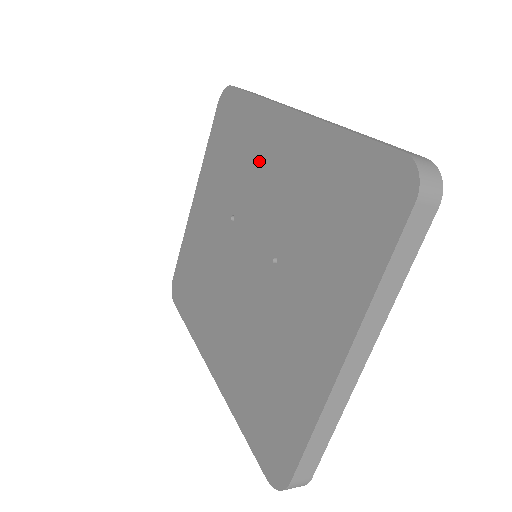
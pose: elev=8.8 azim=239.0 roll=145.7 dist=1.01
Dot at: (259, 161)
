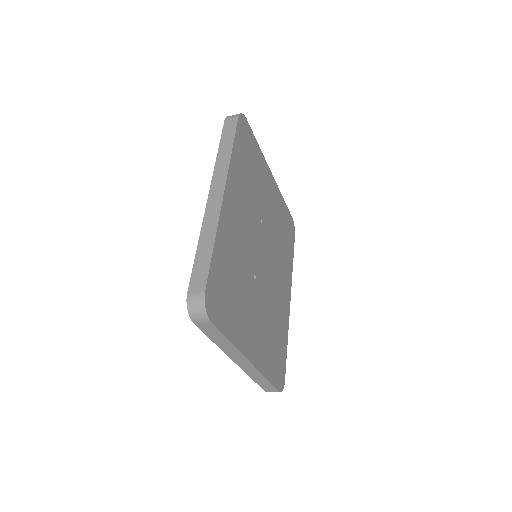
Dot at: occluded
